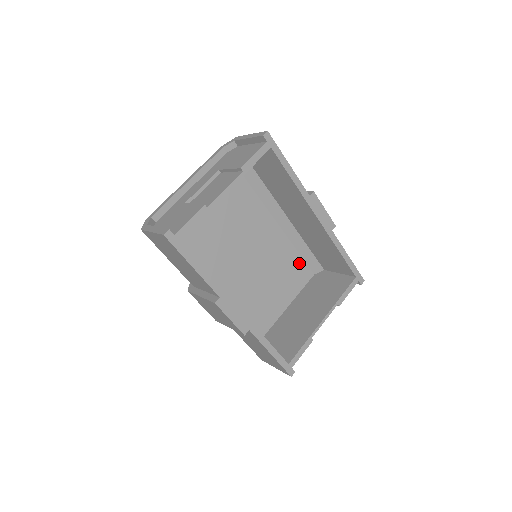
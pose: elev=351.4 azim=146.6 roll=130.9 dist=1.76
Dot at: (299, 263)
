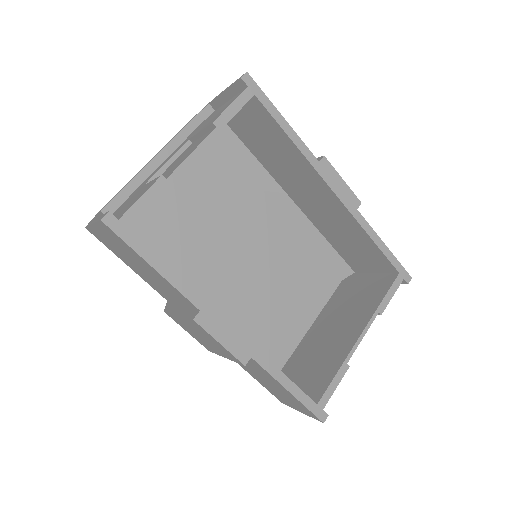
Dot at: (319, 266)
